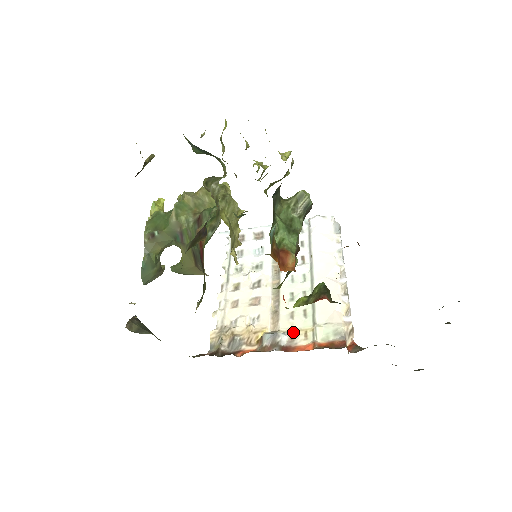
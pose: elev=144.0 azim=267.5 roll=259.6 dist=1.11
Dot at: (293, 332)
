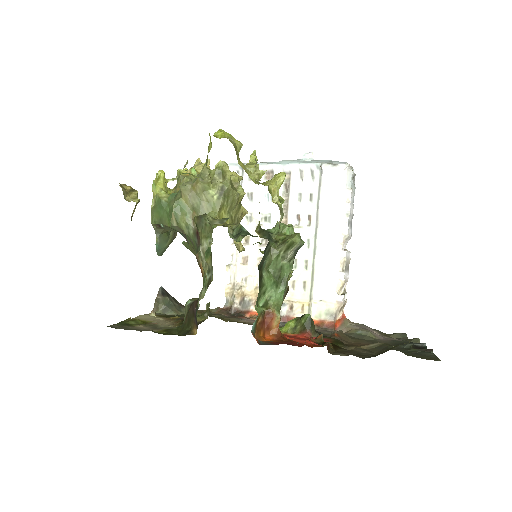
Dot at: (292, 303)
